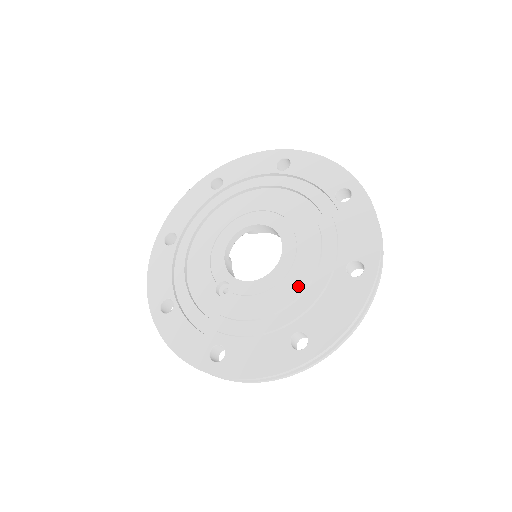
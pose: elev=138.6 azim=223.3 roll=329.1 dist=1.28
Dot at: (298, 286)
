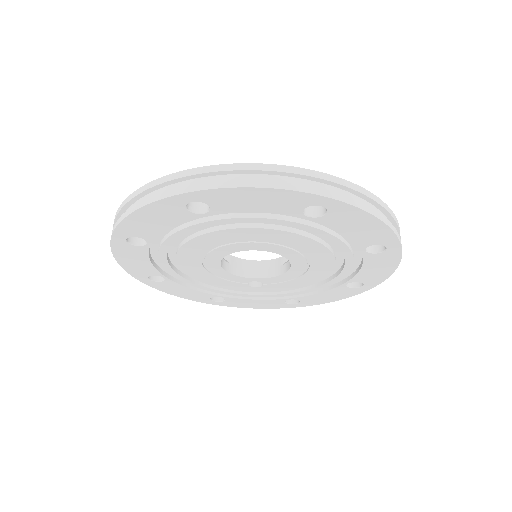
Dot at: (326, 269)
